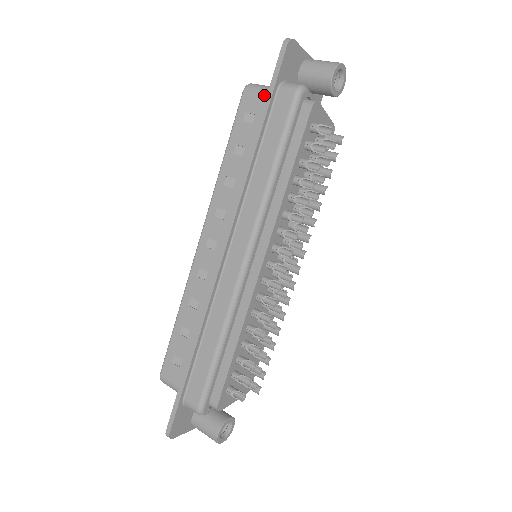
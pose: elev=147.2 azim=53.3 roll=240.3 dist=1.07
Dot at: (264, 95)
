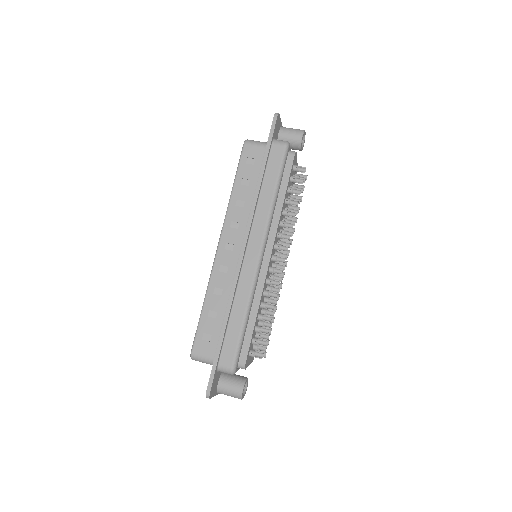
Dot at: (261, 147)
